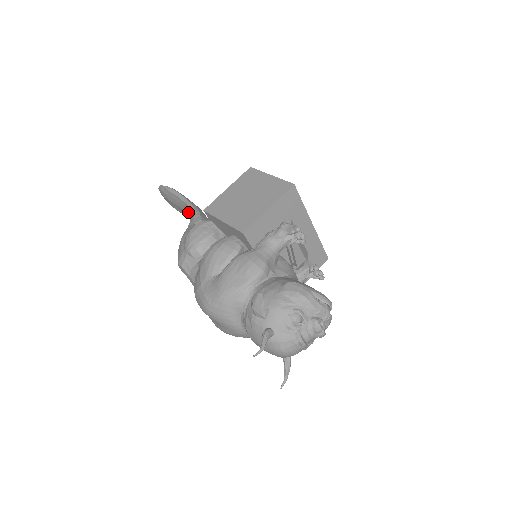
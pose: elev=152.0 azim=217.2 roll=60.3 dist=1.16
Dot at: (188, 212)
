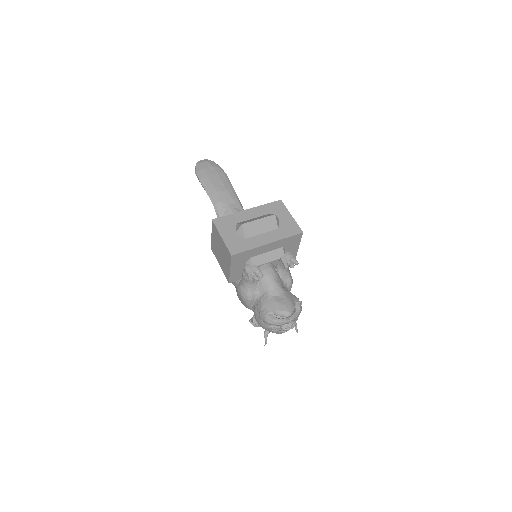
Dot at: occluded
